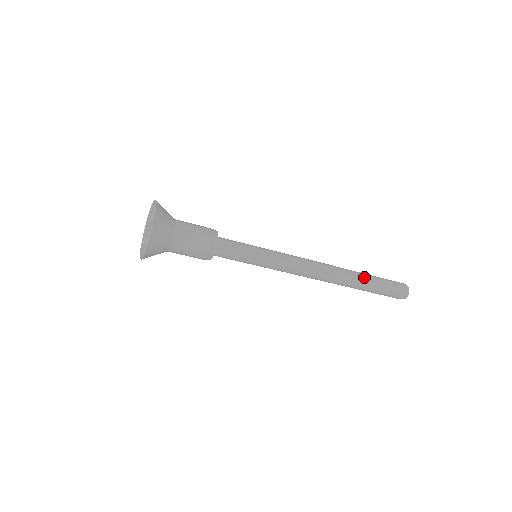
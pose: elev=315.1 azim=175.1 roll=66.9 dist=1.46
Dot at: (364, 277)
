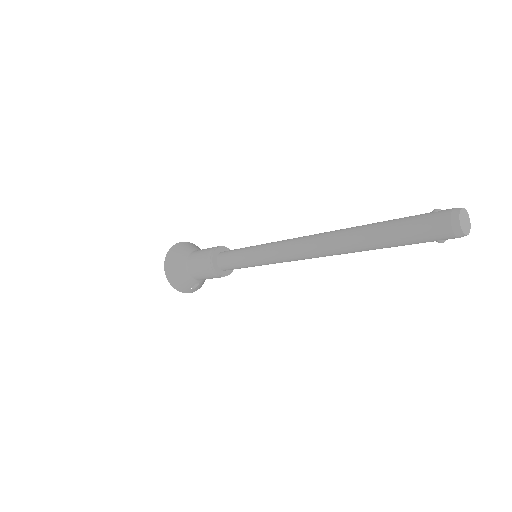
Dot at: (373, 224)
